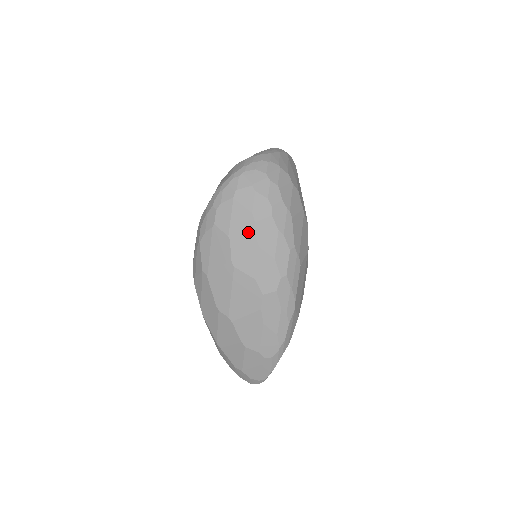
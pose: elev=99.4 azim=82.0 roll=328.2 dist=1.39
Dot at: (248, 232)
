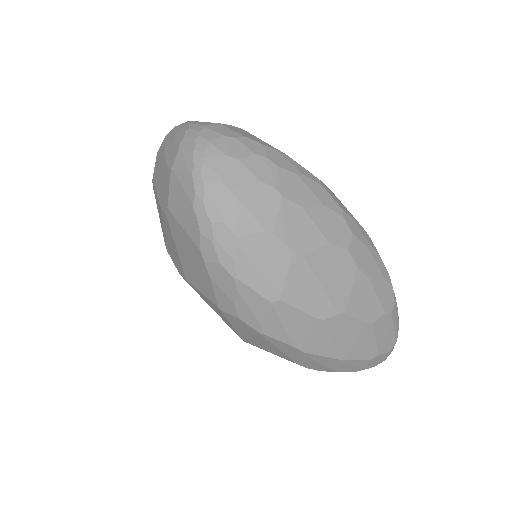
Dot at: (279, 204)
